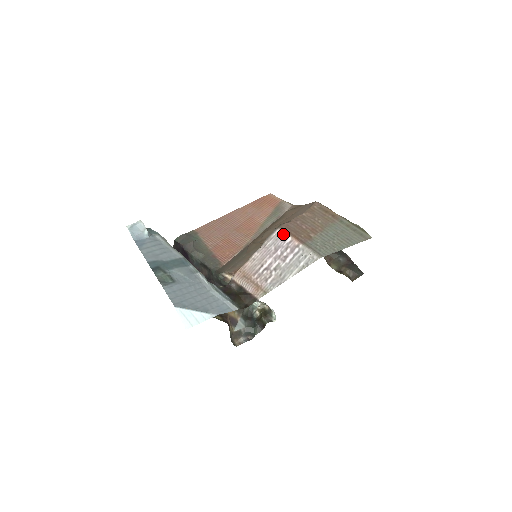
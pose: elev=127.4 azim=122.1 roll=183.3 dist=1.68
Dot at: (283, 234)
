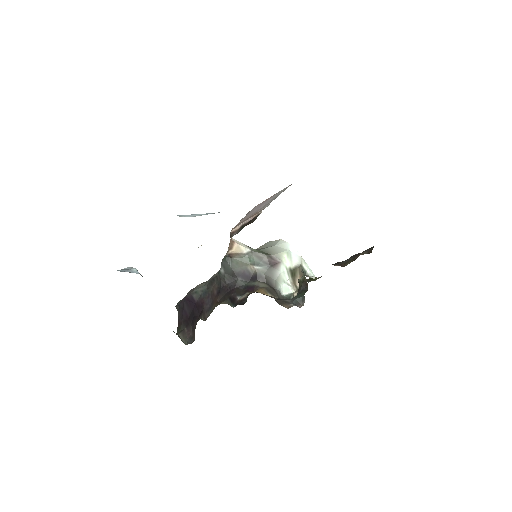
Dot at: (257, 205)
